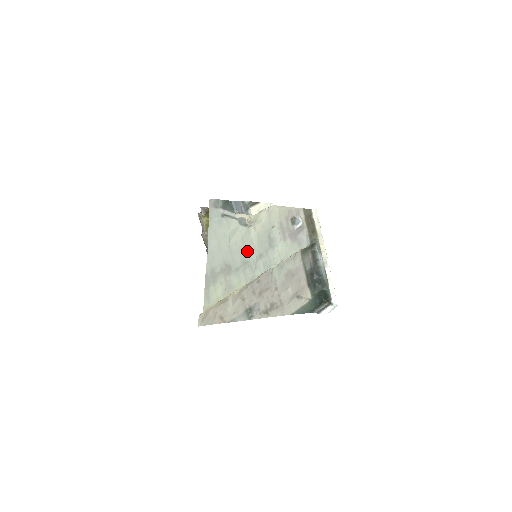
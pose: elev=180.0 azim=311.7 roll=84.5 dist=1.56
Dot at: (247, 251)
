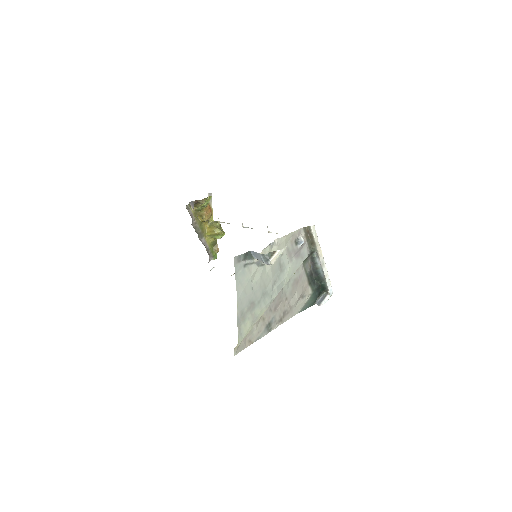
Dot at: (265, 284)
